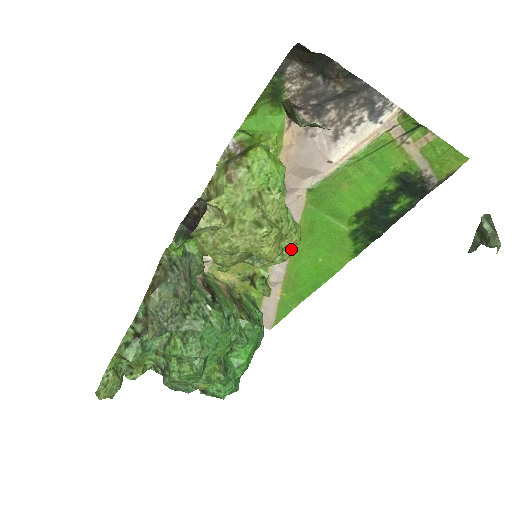
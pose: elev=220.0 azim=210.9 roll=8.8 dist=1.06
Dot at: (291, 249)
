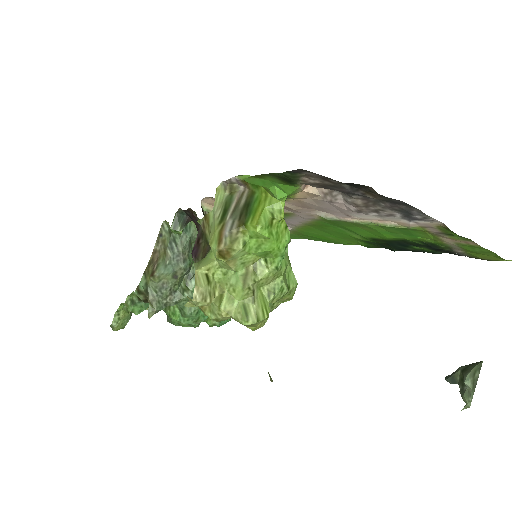
Dot at: (283, 301)
